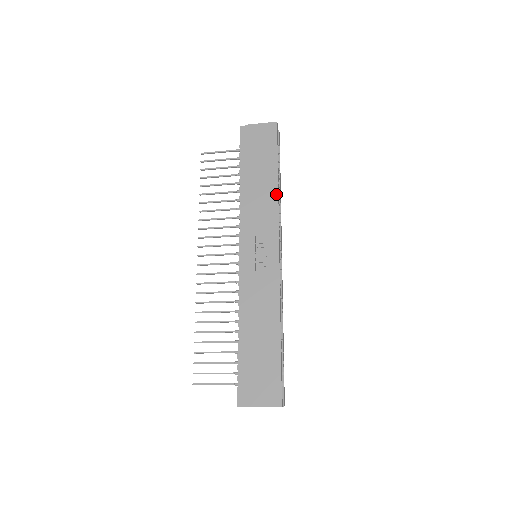
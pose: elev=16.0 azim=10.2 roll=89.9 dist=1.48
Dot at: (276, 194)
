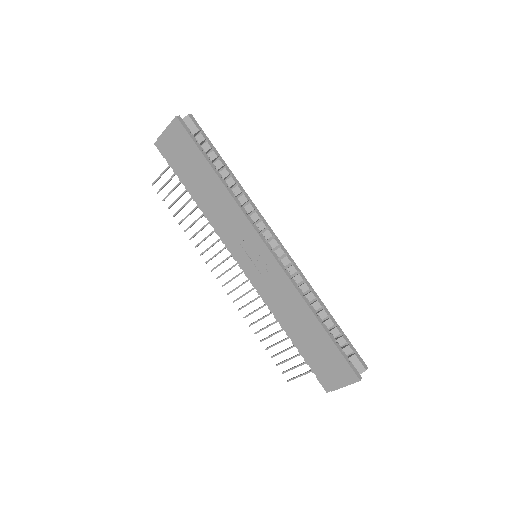
Dot at: (227, 193)
